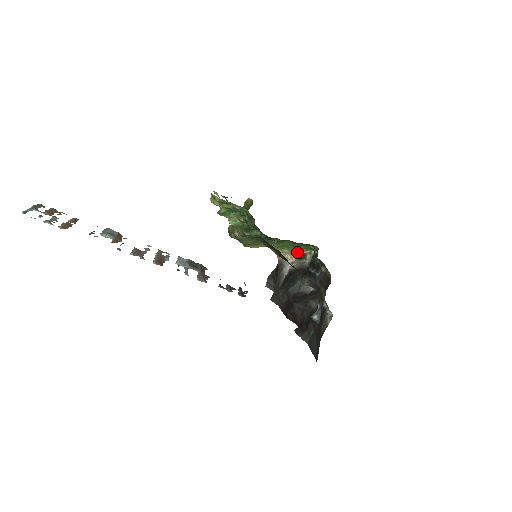
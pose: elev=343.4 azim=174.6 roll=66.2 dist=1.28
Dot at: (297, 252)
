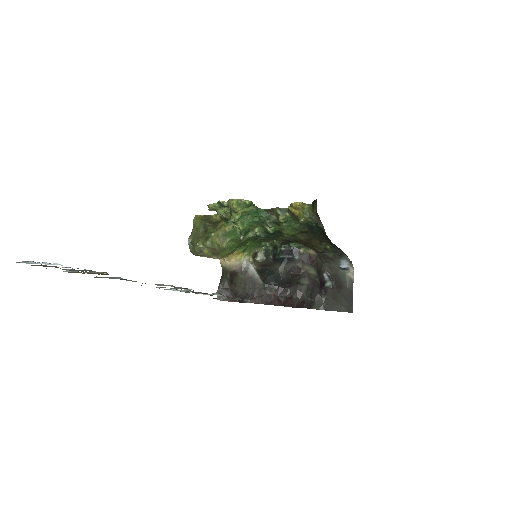
Dot at: (252, 252)
